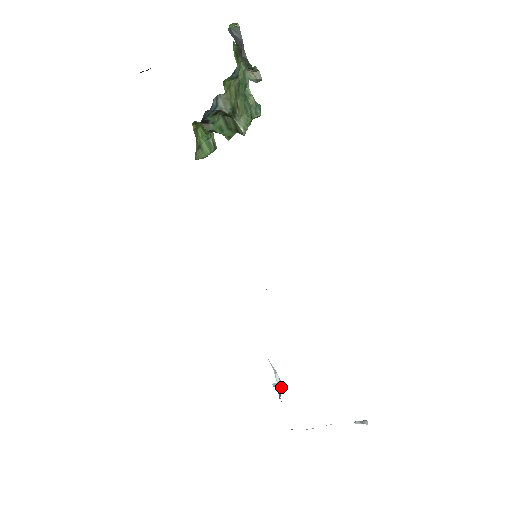
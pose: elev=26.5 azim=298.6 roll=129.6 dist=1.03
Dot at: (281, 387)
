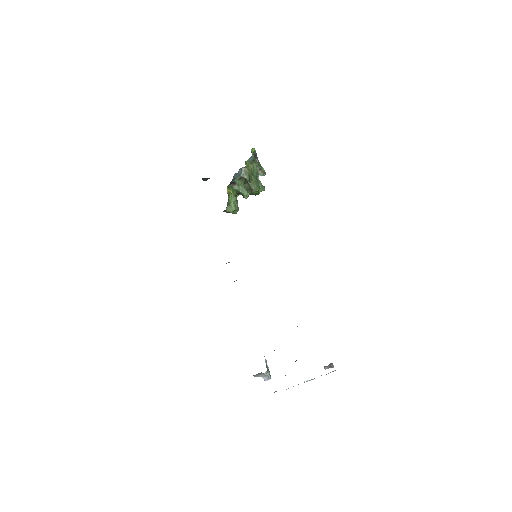
Dot at: (270, 375)
